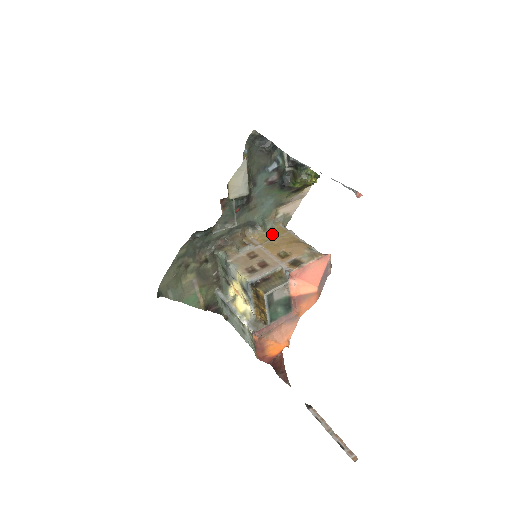
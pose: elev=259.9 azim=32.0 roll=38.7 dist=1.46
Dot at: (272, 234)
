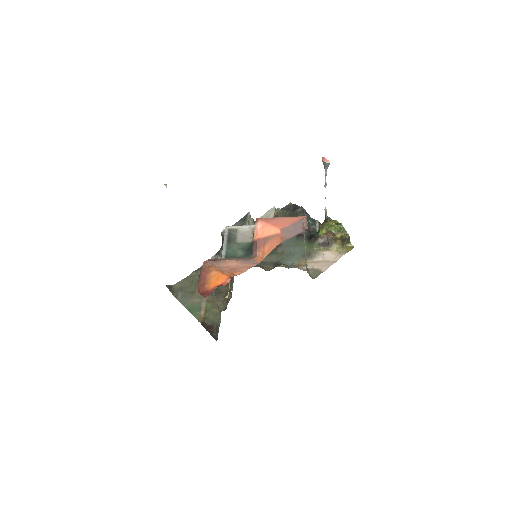
Dot at: occluded
